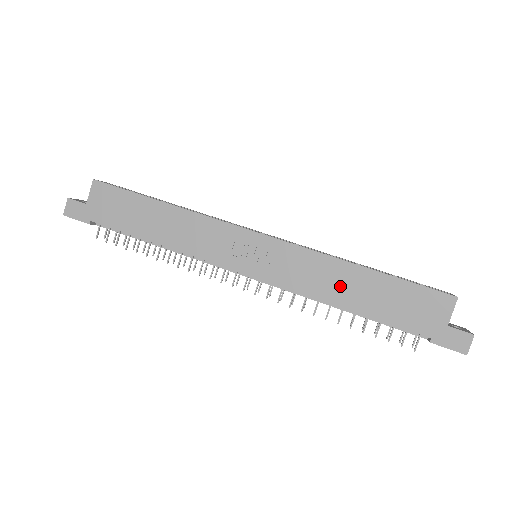
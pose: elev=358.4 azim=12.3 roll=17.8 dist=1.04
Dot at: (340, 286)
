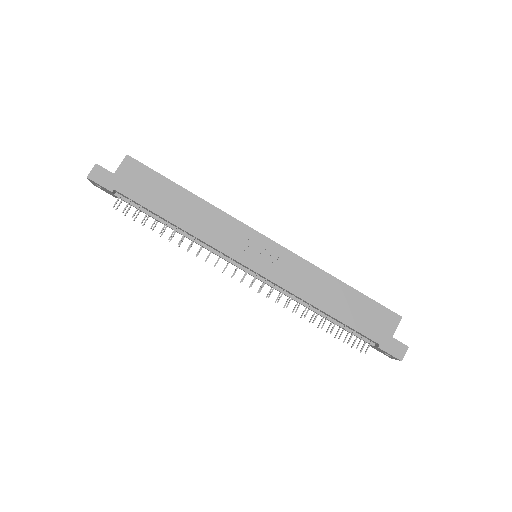
Dot at: (322, 293)
